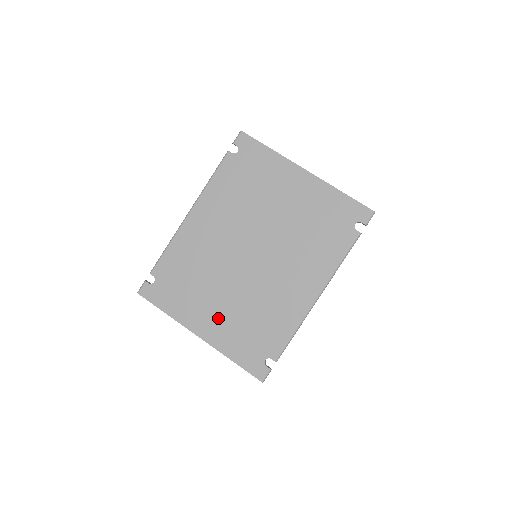
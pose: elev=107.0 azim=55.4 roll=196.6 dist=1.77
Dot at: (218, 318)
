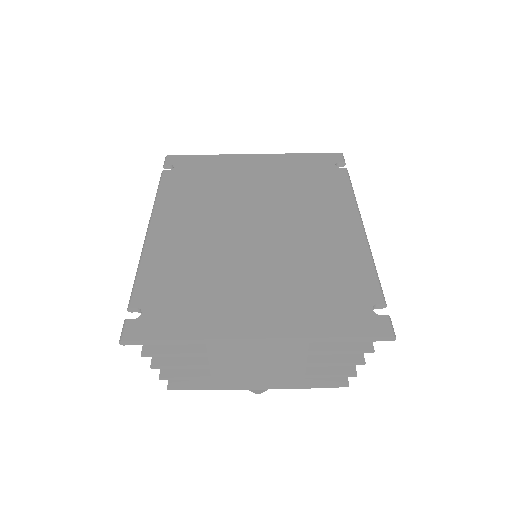
Dot at: (268, 302)
